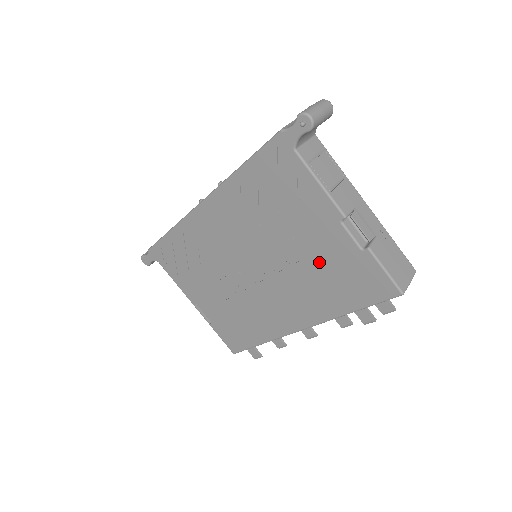
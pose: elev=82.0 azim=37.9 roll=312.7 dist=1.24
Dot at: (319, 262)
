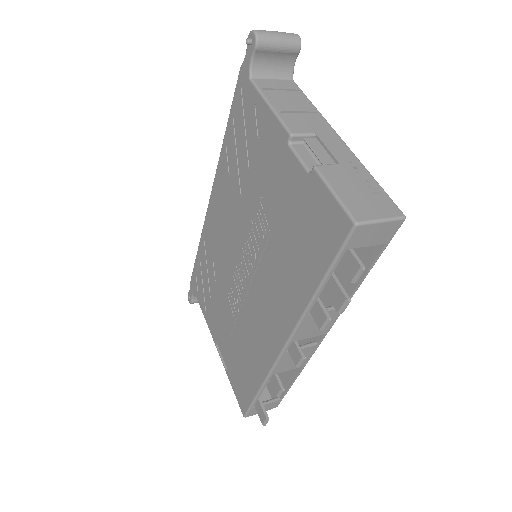
Dot at: (282, 218)
